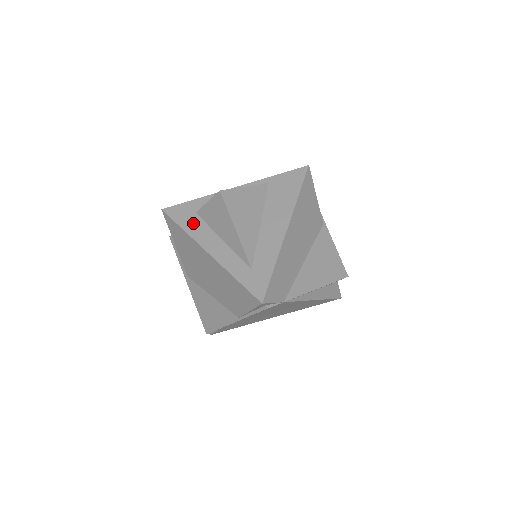
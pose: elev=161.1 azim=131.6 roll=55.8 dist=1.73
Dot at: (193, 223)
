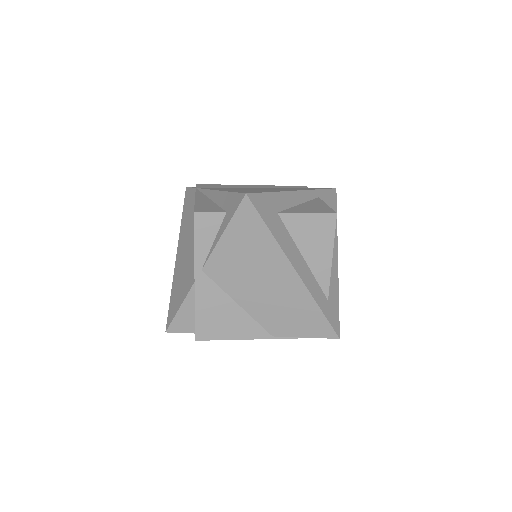
Dot at: (279, 228)
